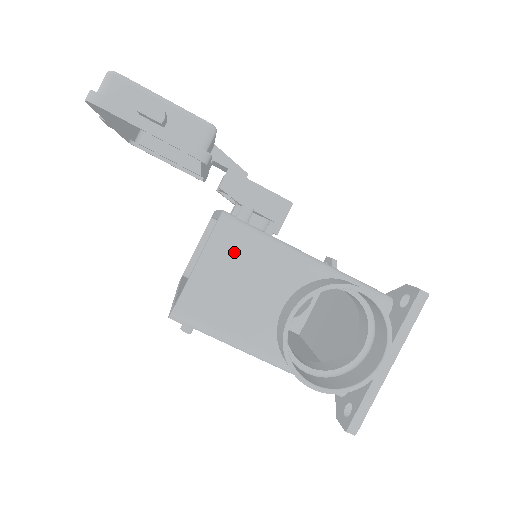
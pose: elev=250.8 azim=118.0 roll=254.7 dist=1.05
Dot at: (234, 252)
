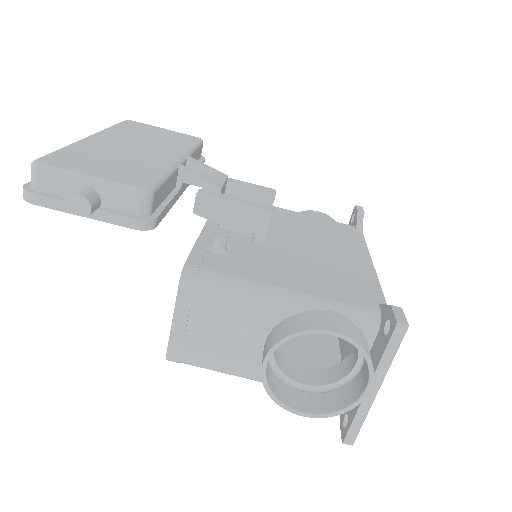
Dot at: (204, 304)
